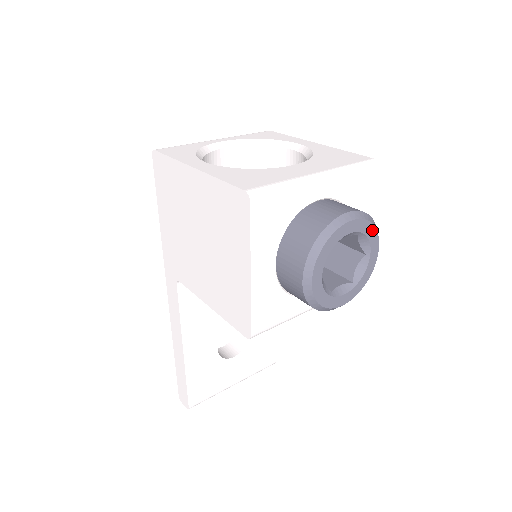
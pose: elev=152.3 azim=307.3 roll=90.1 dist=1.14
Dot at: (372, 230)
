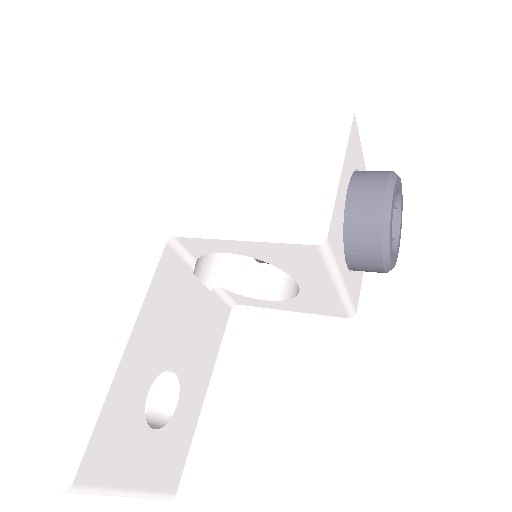
Dot at: (401, 217)
